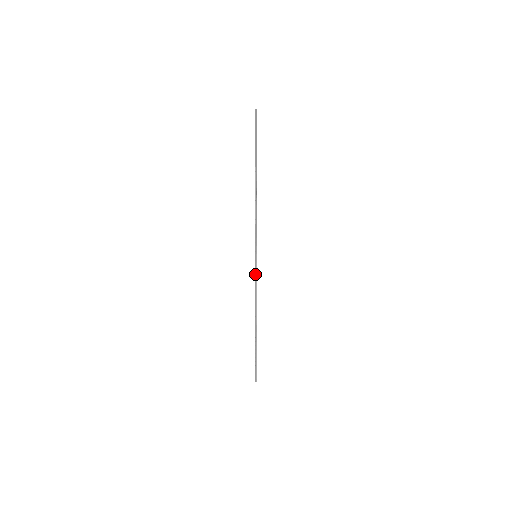
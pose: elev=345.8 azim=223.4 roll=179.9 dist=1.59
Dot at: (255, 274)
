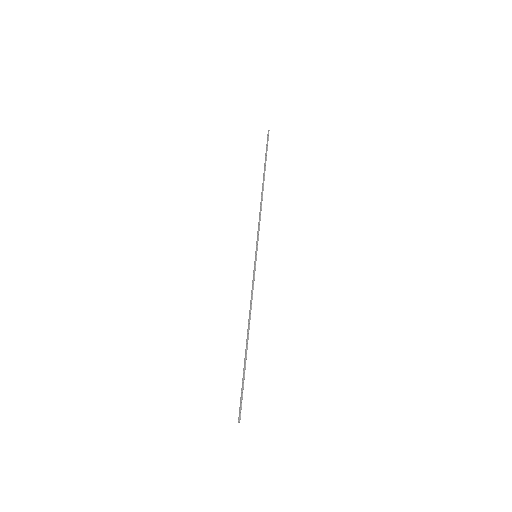
Dot at: (253, 276)
